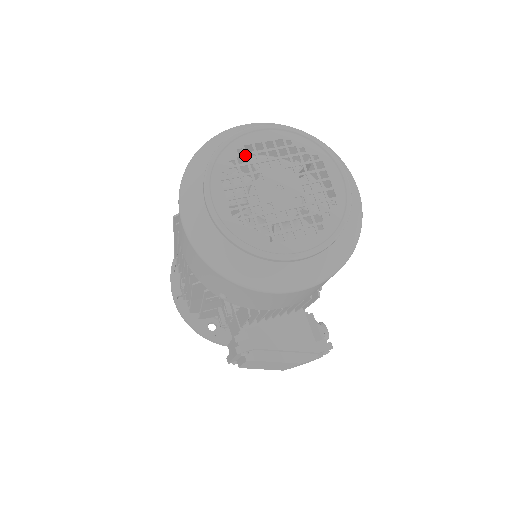
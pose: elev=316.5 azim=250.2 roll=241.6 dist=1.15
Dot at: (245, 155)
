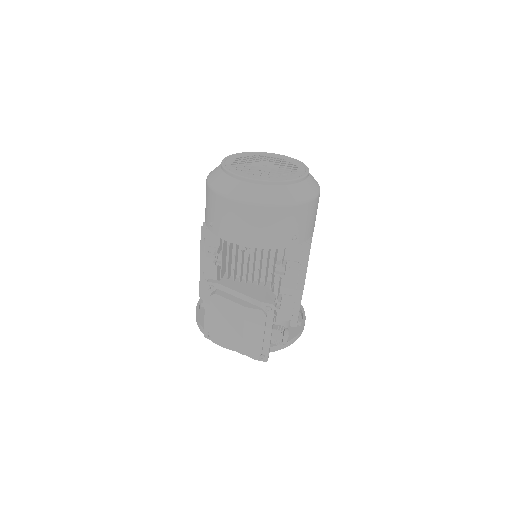
Dot at: (257, 156)
